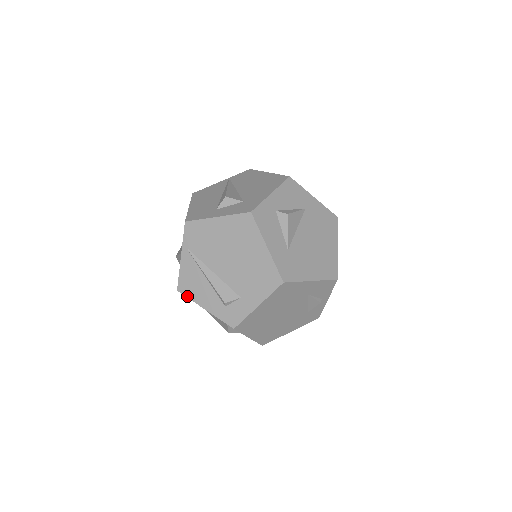
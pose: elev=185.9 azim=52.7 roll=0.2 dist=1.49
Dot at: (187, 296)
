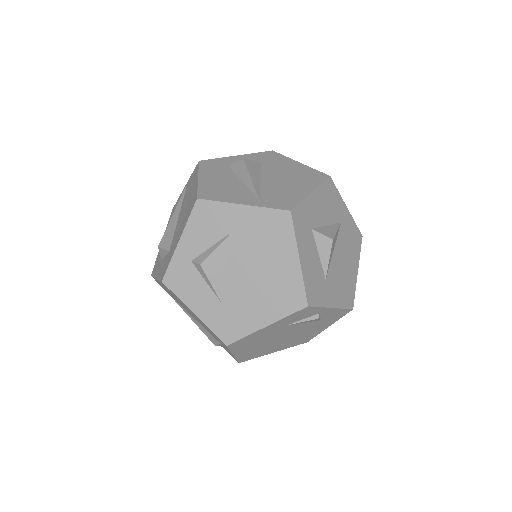
Dot at: occluded
